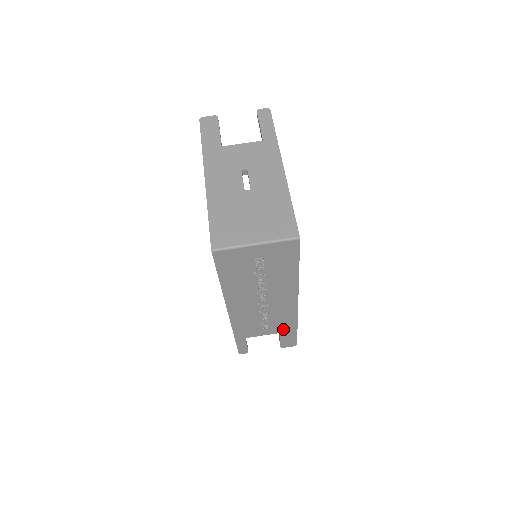
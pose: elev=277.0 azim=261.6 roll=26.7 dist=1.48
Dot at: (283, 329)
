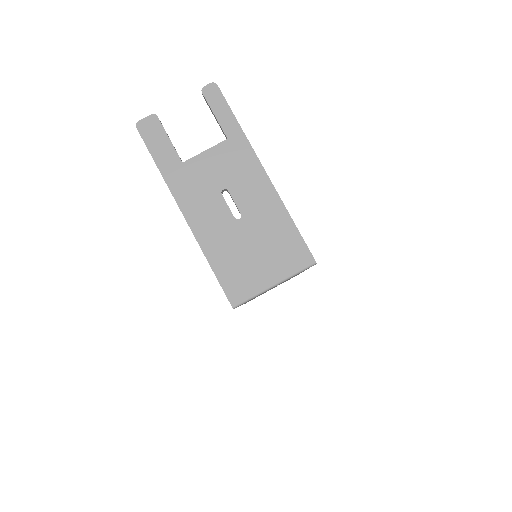
Dot at: occluded
